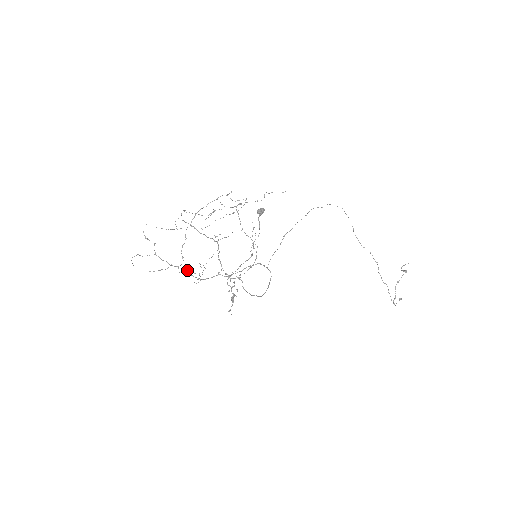
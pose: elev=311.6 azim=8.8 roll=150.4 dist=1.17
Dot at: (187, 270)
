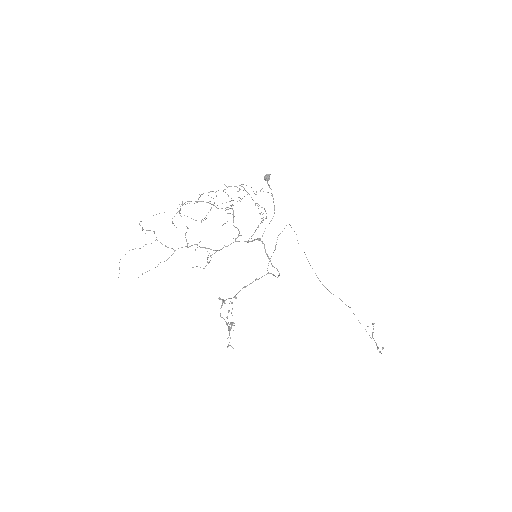
Dot at: (200, 241)
